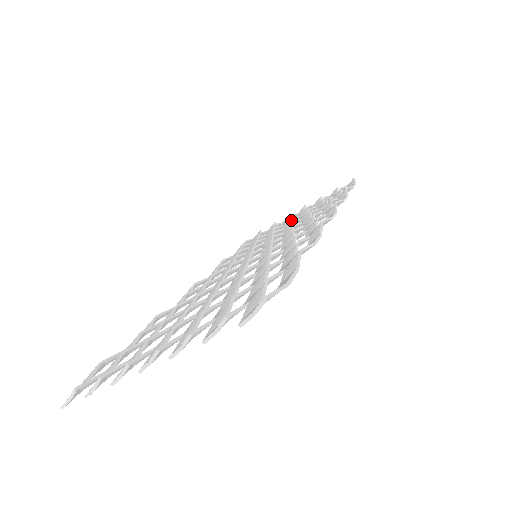
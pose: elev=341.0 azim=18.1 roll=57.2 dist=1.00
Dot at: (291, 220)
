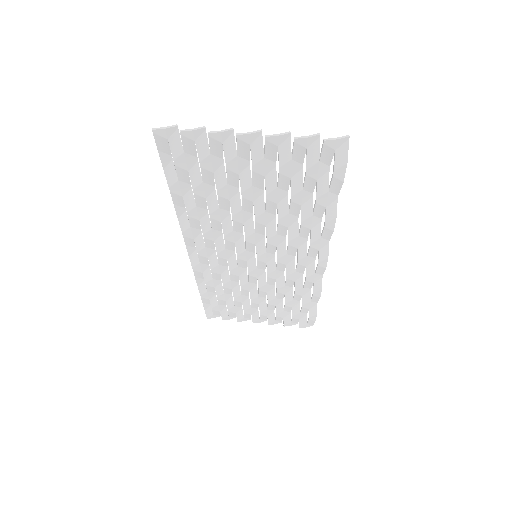
Dot at: occluded
